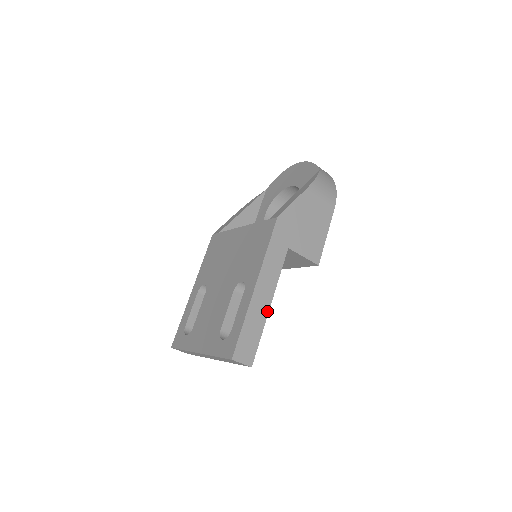
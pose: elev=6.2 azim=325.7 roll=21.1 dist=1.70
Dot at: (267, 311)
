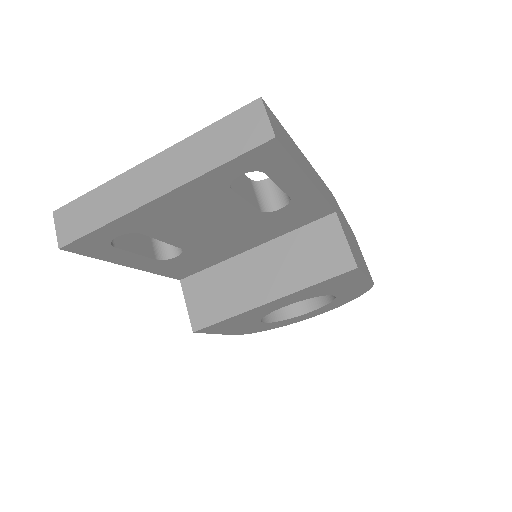
Dot at: (307, 175)
